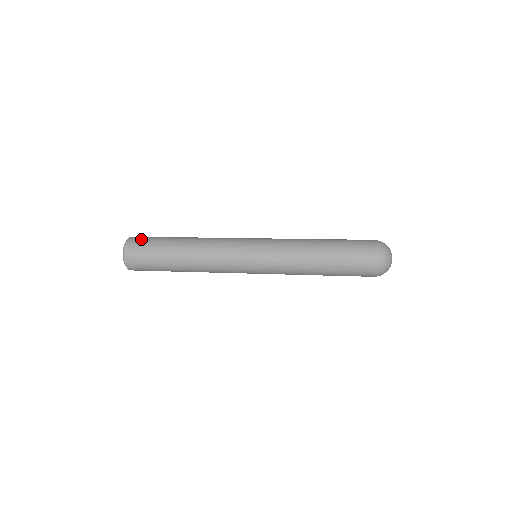
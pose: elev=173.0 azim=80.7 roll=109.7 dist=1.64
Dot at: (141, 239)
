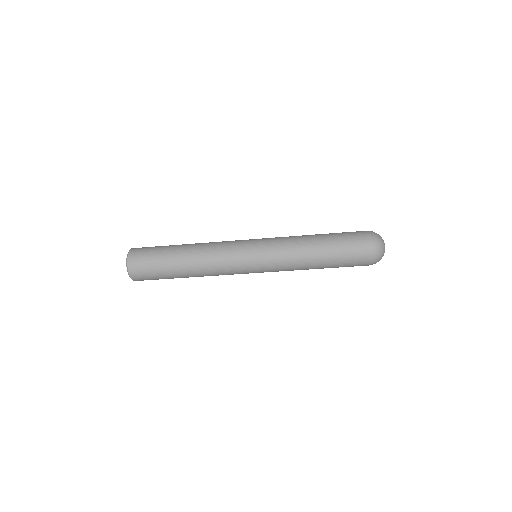
Dot at: (146, 247)
